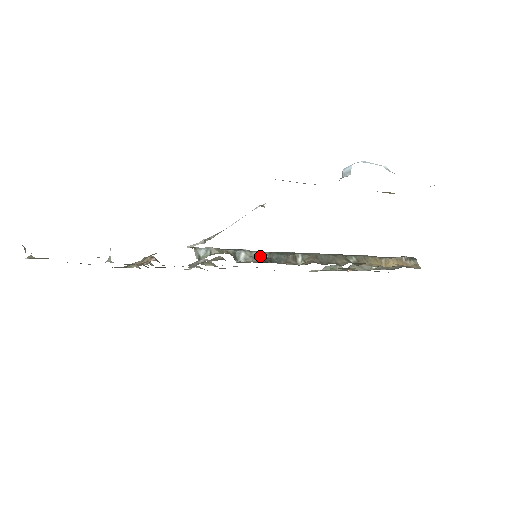
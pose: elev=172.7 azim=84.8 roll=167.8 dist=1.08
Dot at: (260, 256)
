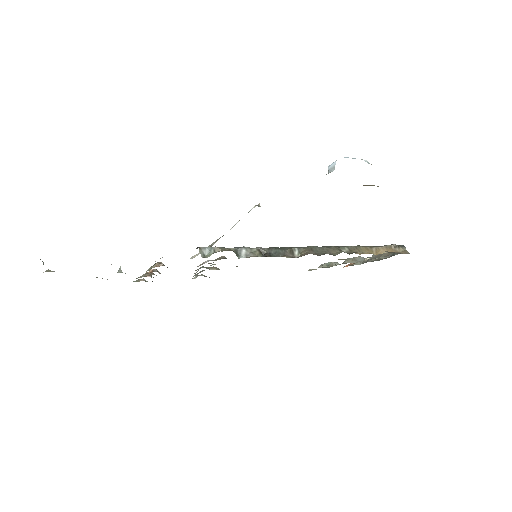
Dot at: (260, 252)
